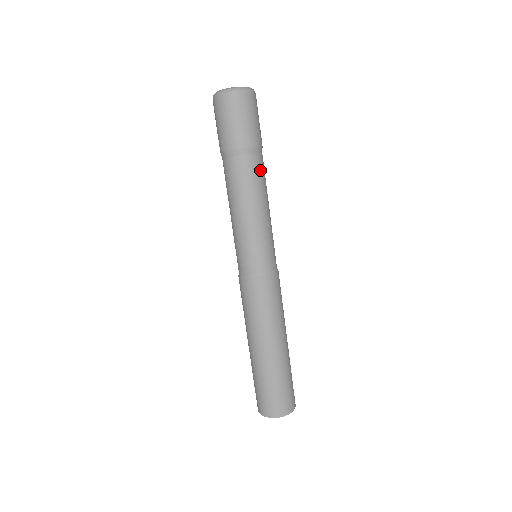
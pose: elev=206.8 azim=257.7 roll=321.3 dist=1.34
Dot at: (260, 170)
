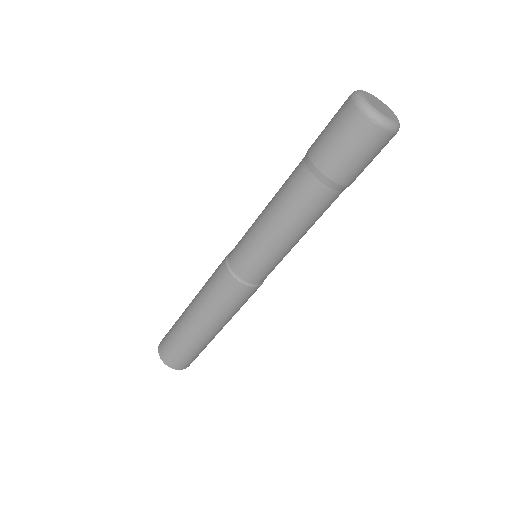
Dot at: occluded
